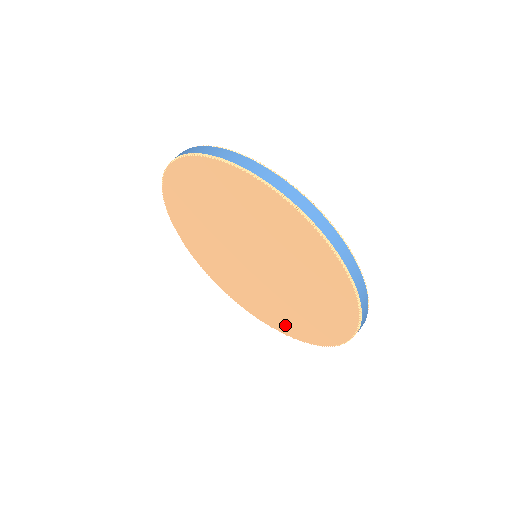
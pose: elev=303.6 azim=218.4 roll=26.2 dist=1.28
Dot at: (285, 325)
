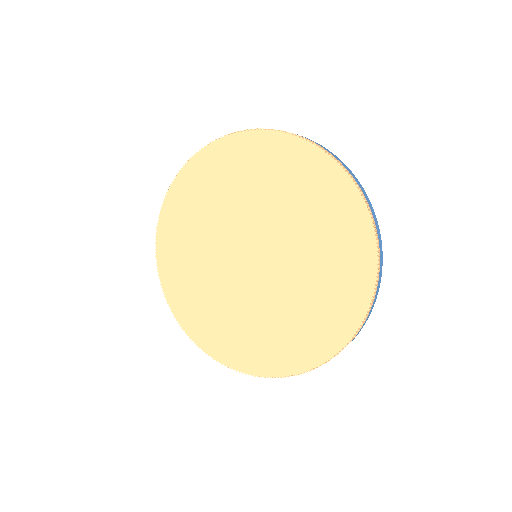
Dot at: (327, 329)
